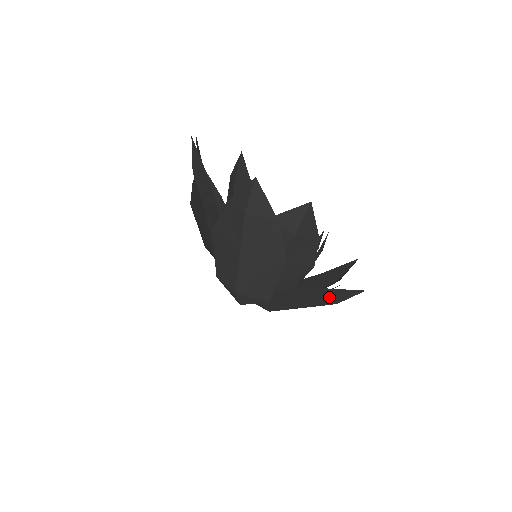
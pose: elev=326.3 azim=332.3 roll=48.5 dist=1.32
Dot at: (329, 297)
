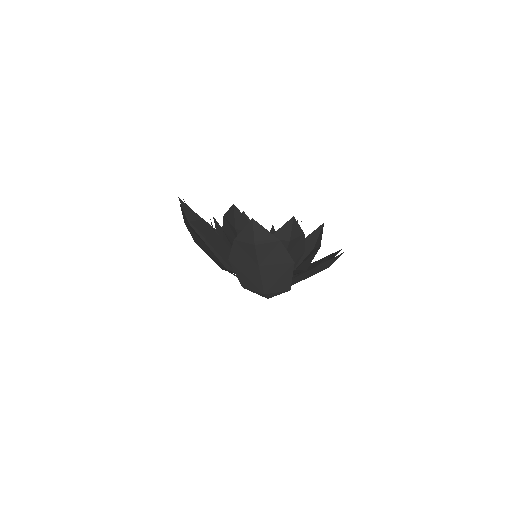
Dot at: (324, 267)
